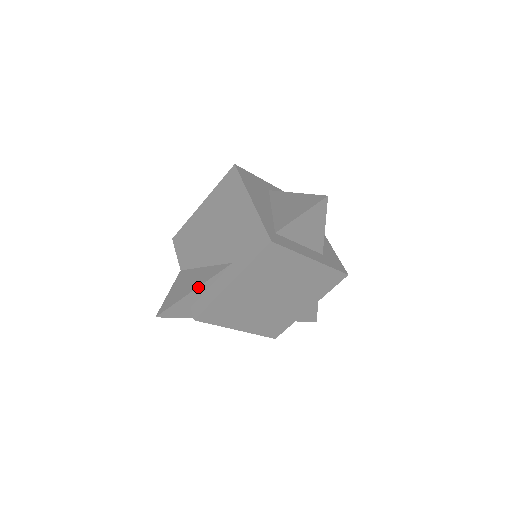
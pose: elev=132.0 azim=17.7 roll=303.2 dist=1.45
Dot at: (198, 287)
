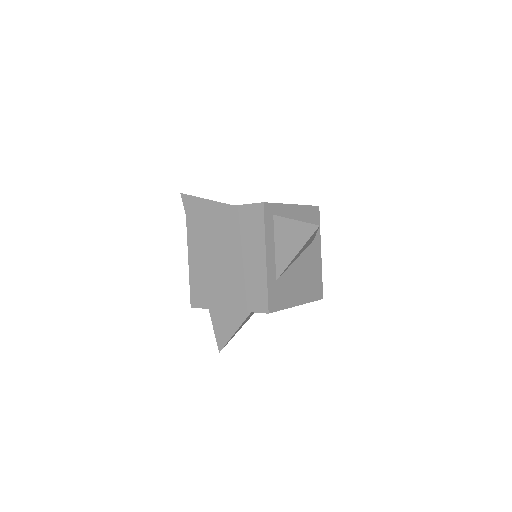
Dot at: (212, 200)
